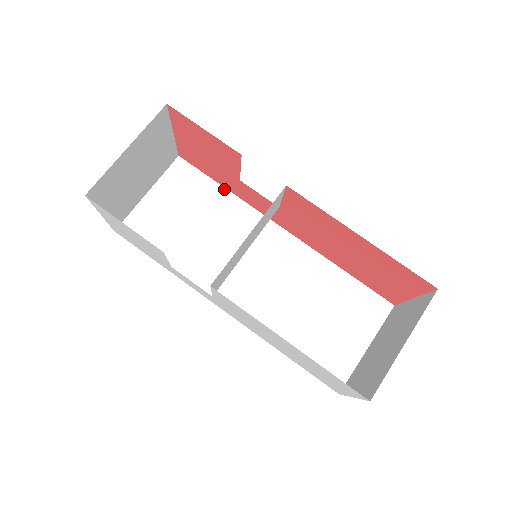
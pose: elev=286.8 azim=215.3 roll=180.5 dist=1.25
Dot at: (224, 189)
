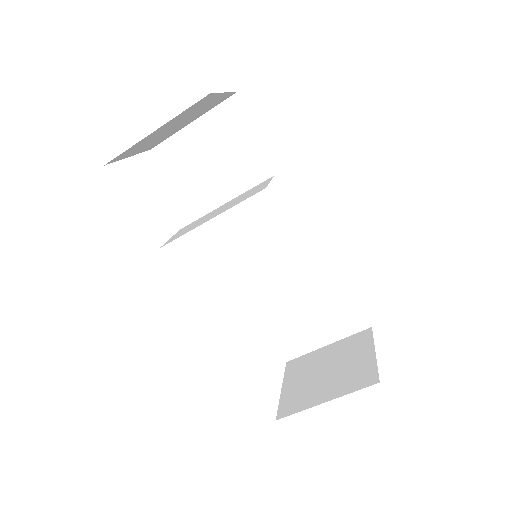
Dot at: (269, 151)
